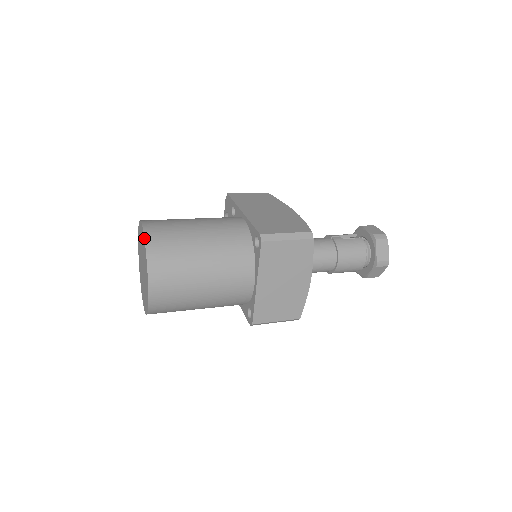
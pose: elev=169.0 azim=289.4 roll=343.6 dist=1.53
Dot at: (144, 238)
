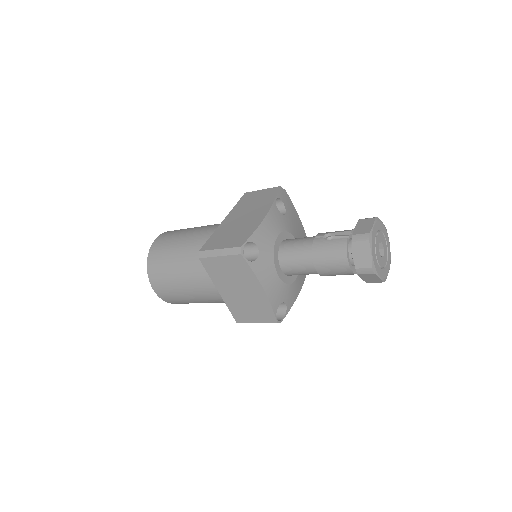
Dot at: (149, 252)
